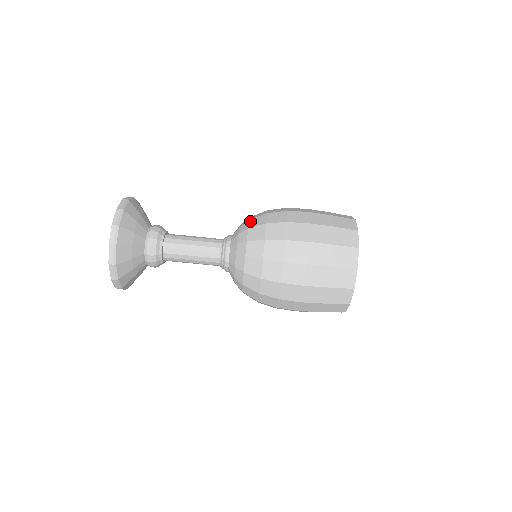
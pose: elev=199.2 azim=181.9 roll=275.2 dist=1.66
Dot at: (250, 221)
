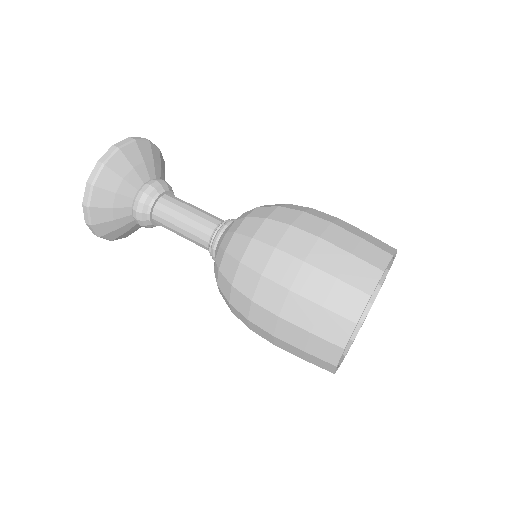
Dot at: (264, 205)
